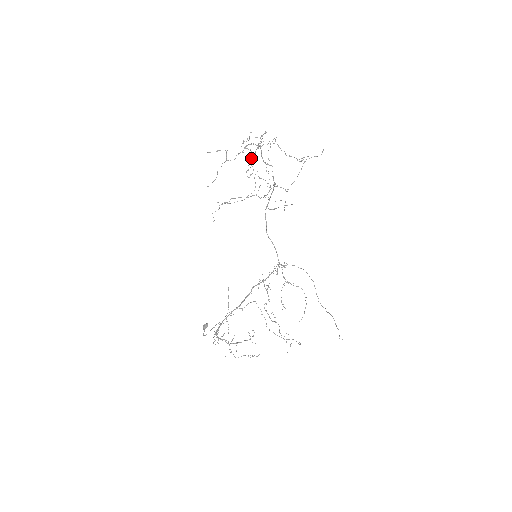
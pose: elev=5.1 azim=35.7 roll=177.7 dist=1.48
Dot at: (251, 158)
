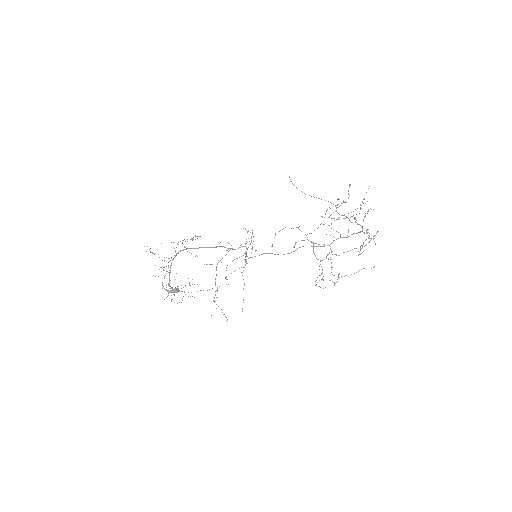
Dot at: occluded
